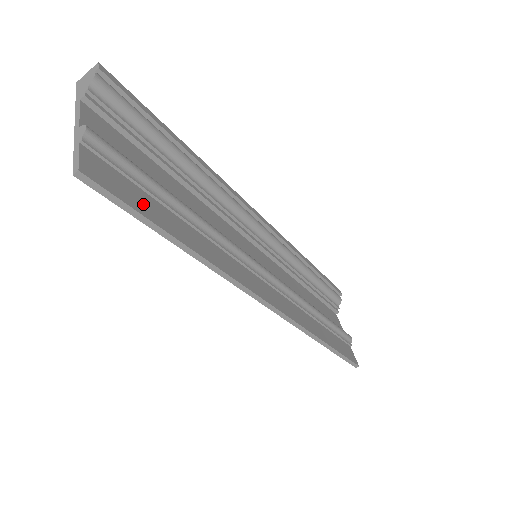
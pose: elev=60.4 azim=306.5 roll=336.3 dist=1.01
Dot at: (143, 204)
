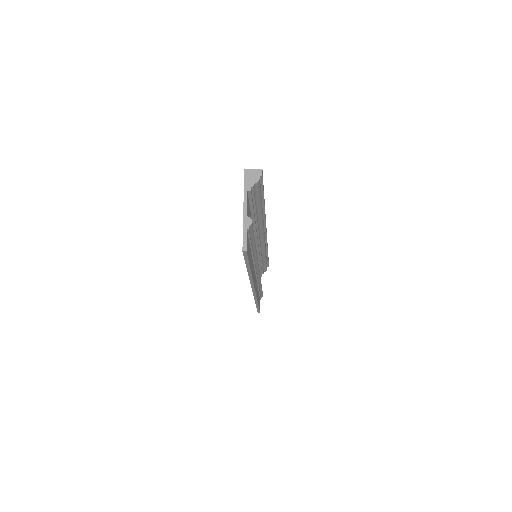
Dot at: (249, 254)
